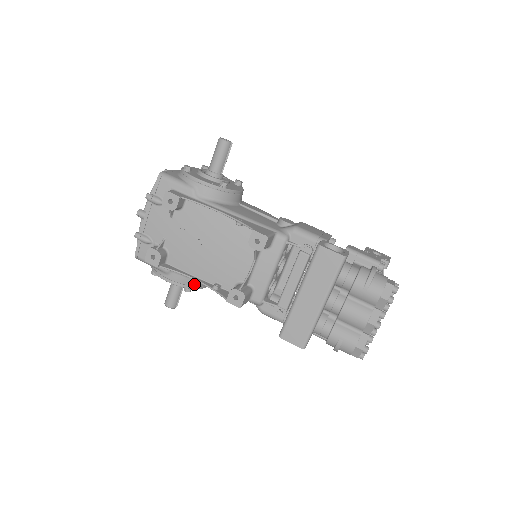
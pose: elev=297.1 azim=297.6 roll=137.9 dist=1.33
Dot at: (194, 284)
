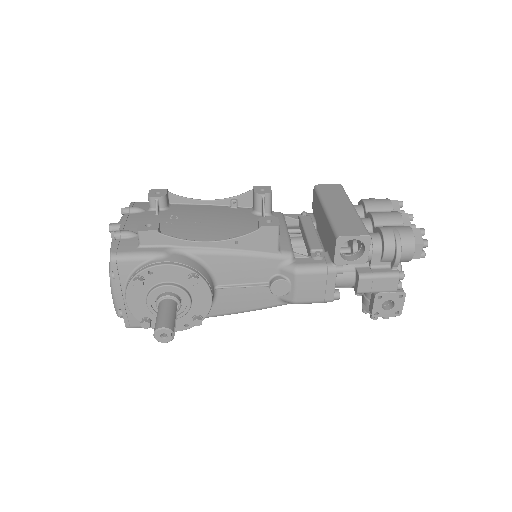
Dot at: (200, 272)
